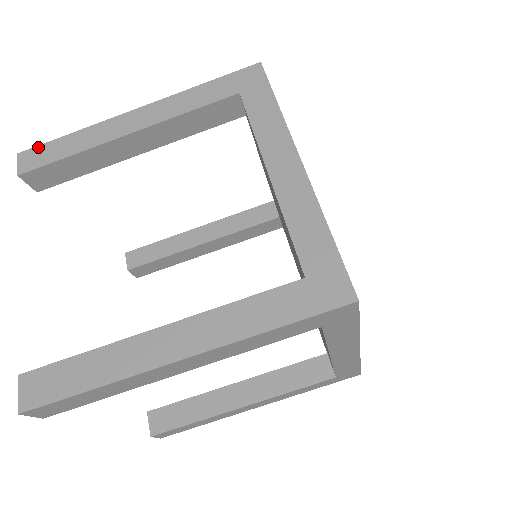
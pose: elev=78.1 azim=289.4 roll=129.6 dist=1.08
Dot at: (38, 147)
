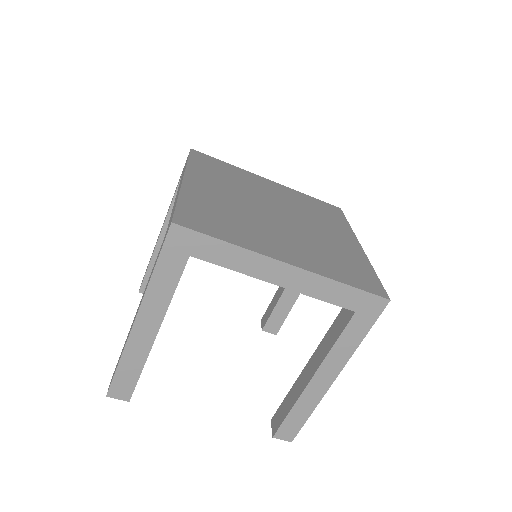
Dot at: (112, 385)
